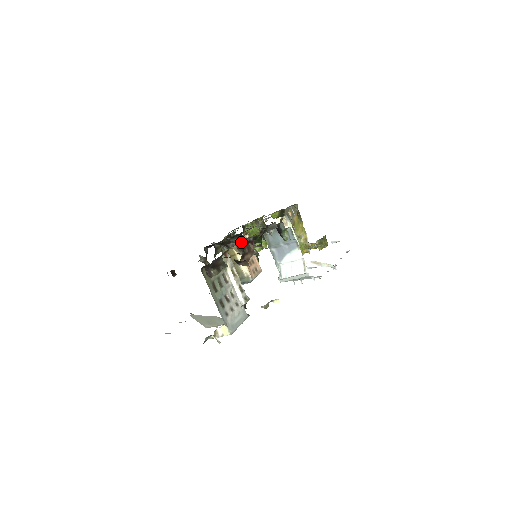
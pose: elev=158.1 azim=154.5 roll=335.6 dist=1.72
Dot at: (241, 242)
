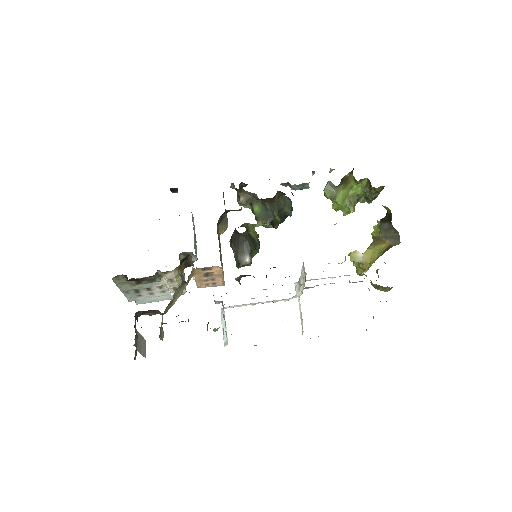
Dot at: occluded
